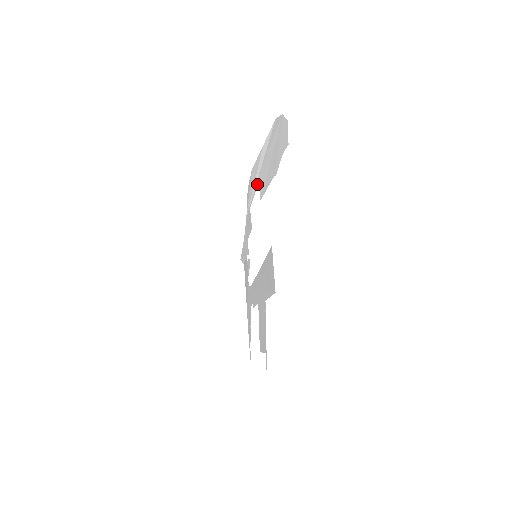
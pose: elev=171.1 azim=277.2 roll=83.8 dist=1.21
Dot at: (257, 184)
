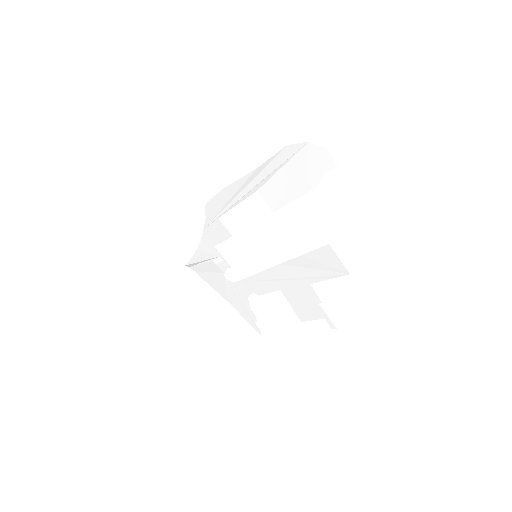
Dot at: (237, 199)
